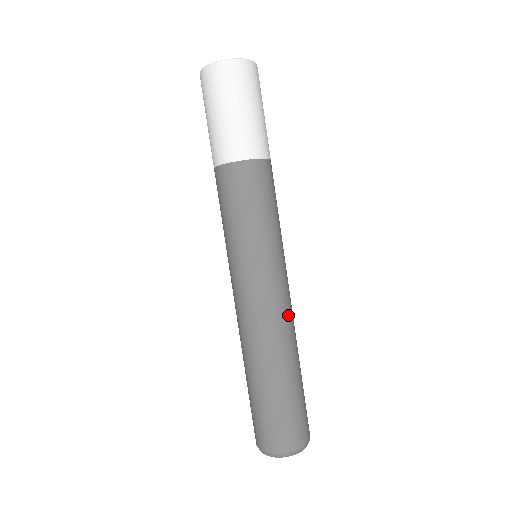
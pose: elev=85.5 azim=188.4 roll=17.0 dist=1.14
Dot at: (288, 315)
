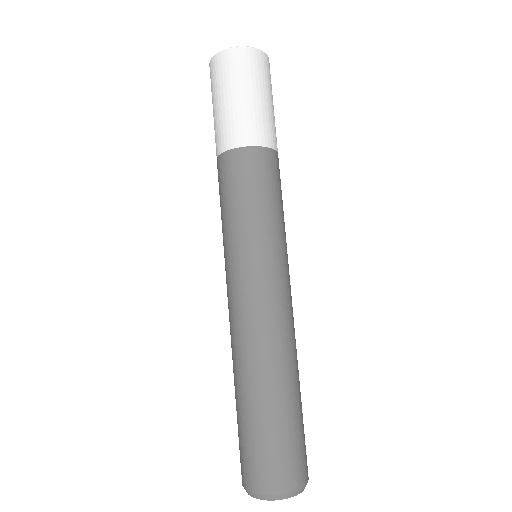
Dot at: occluded
